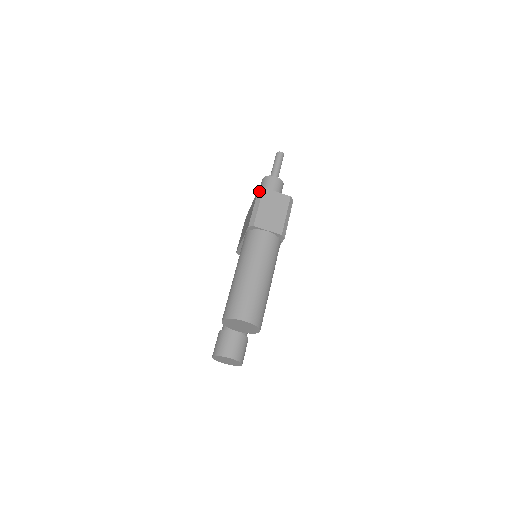
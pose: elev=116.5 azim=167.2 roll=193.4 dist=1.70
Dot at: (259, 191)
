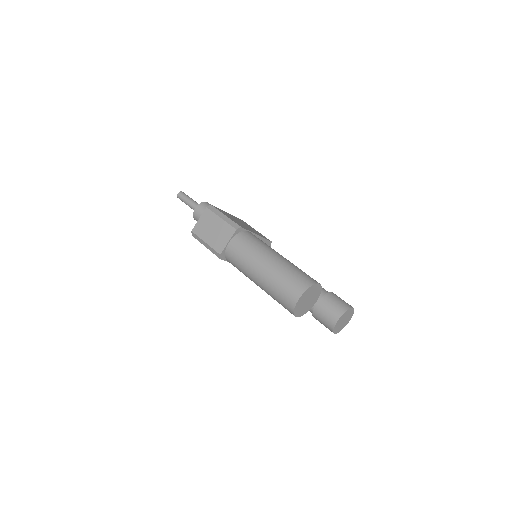
Dot at: (194, 236)
